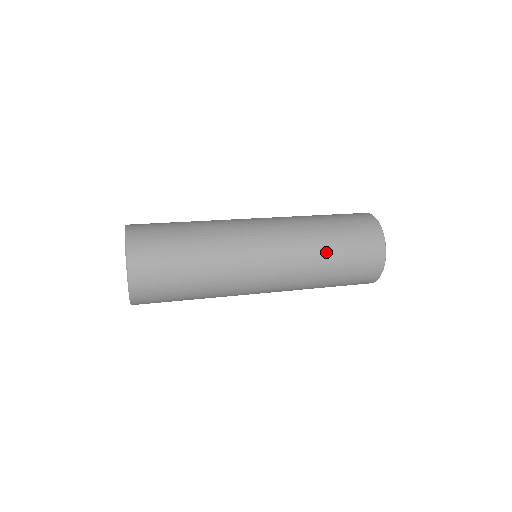
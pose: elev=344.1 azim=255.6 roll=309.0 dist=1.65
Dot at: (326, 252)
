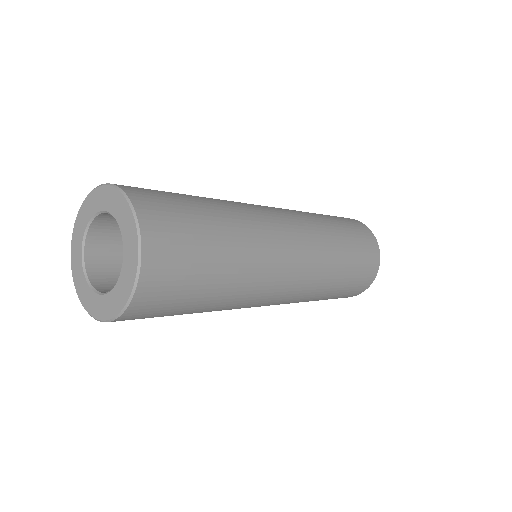
Dot at: (340, 273)
